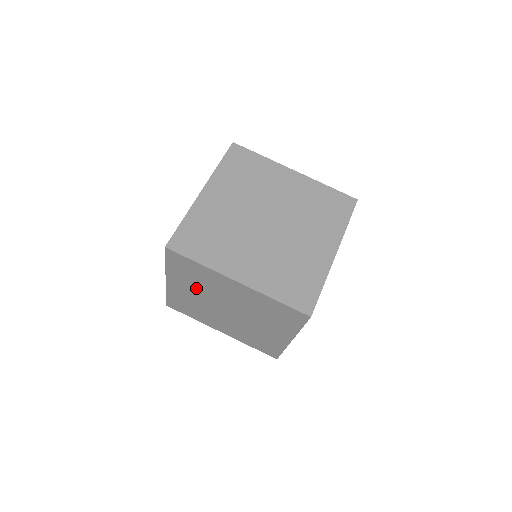
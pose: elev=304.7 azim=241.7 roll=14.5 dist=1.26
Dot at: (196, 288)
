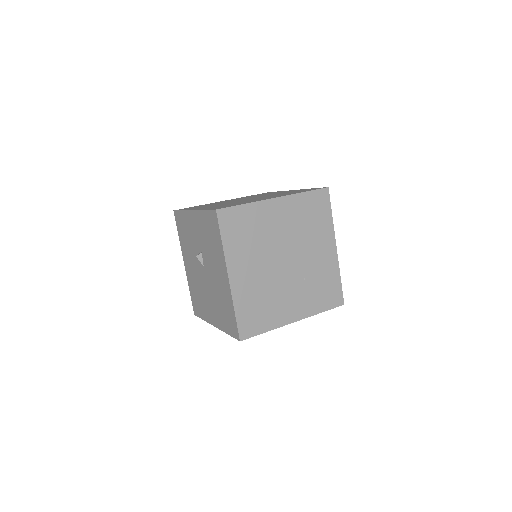
Dot at: (254, 255)
